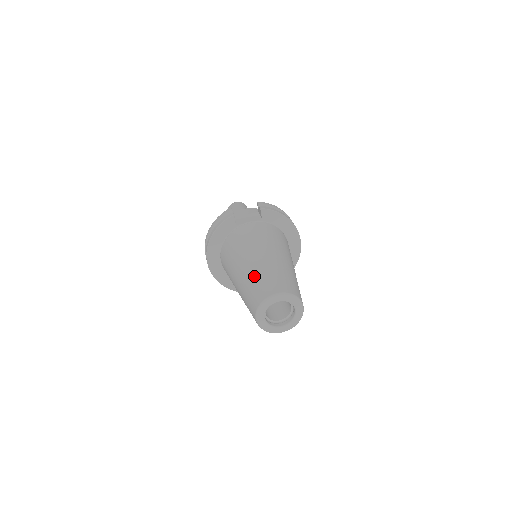
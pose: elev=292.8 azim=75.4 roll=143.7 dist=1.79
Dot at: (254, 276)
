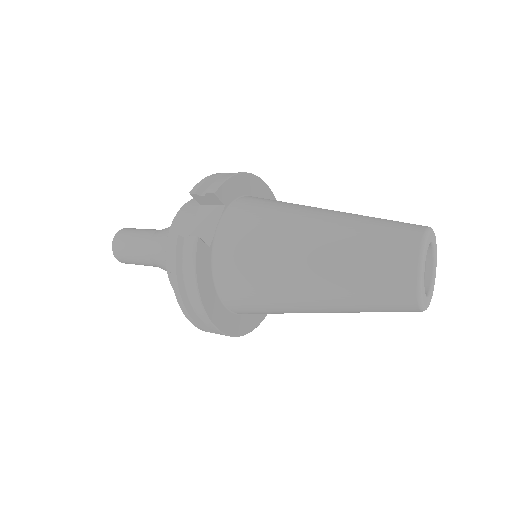
Dot at: (350, 268)
